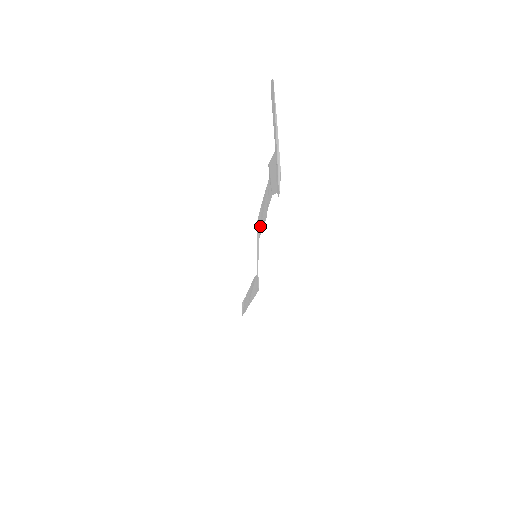
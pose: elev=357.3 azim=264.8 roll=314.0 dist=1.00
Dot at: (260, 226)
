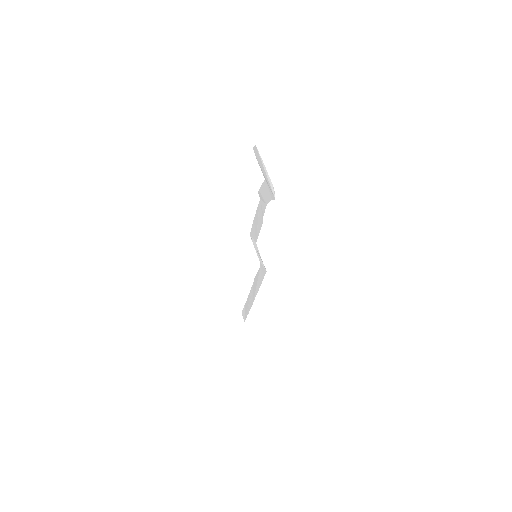
Dot at: (255, 235)
